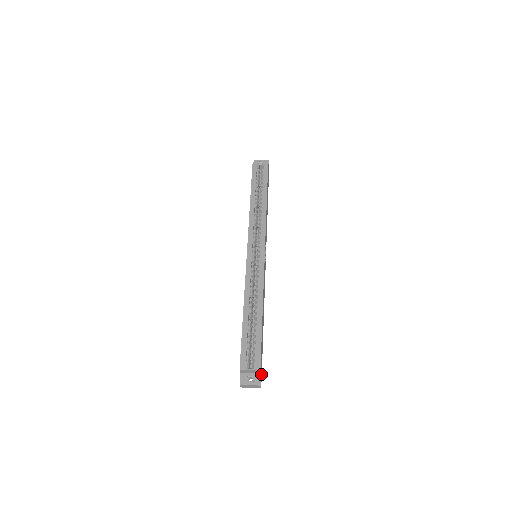
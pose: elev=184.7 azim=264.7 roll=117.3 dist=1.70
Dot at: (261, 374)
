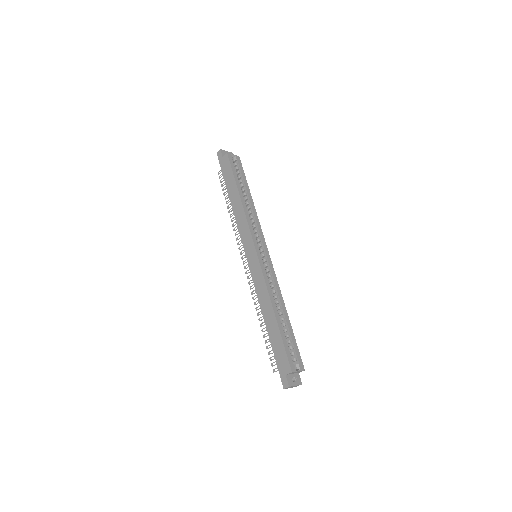
Dot at: occluded
